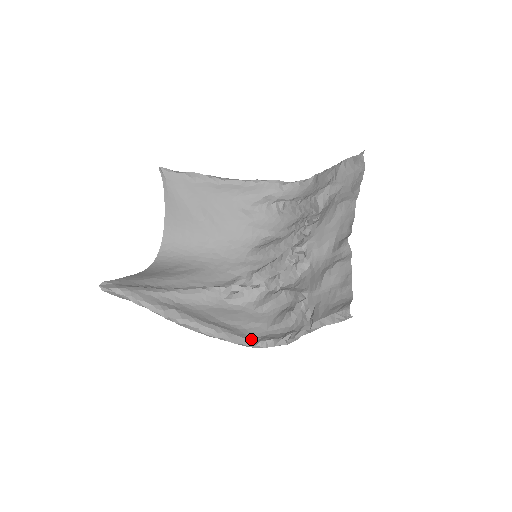
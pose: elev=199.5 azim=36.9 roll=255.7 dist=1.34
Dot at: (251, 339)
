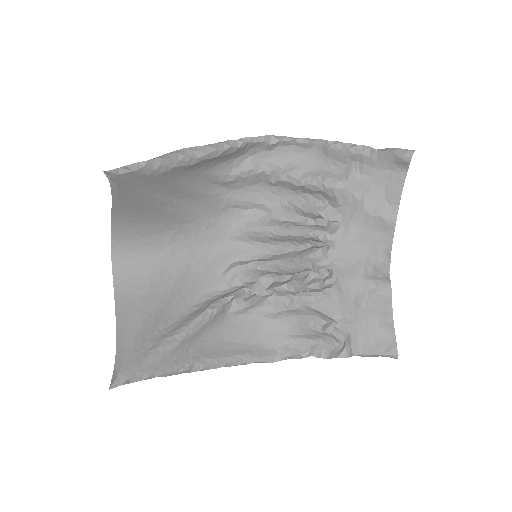
Dot at: (273, 354)
